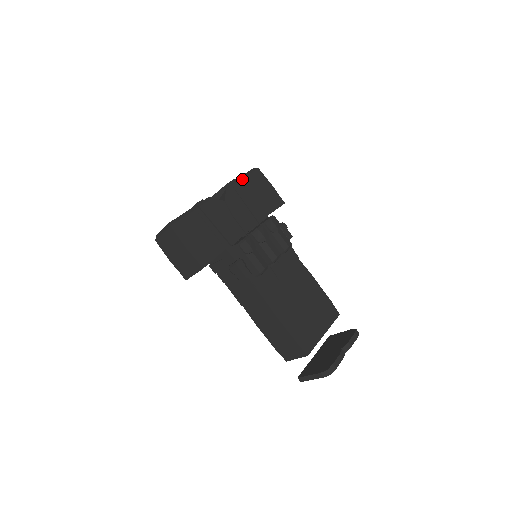
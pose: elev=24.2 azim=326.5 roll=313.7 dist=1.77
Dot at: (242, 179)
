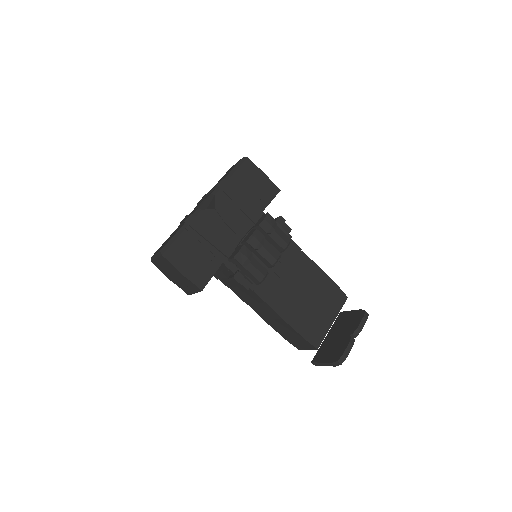
Dot at: (231, 176)
